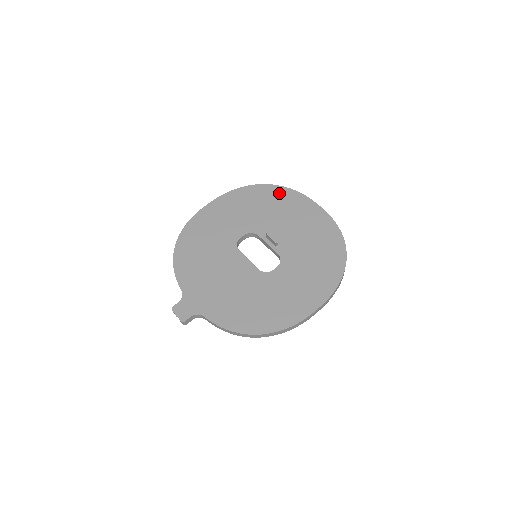
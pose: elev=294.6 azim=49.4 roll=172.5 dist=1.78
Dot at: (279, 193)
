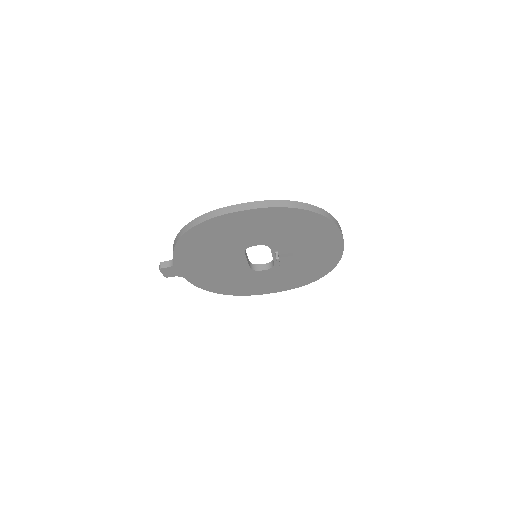
Dot at: (323, 226)
